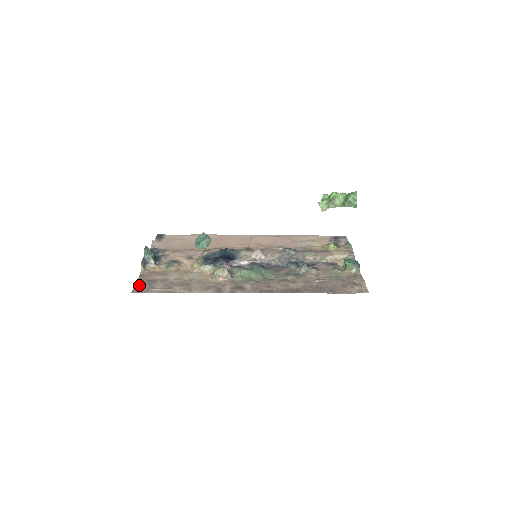
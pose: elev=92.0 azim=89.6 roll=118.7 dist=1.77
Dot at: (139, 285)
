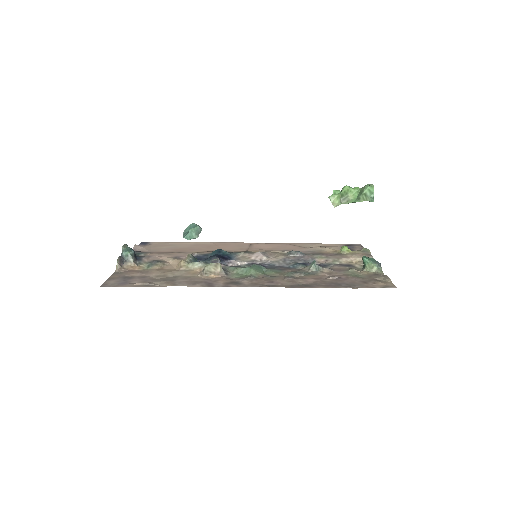
Dot at: (111, 280)
